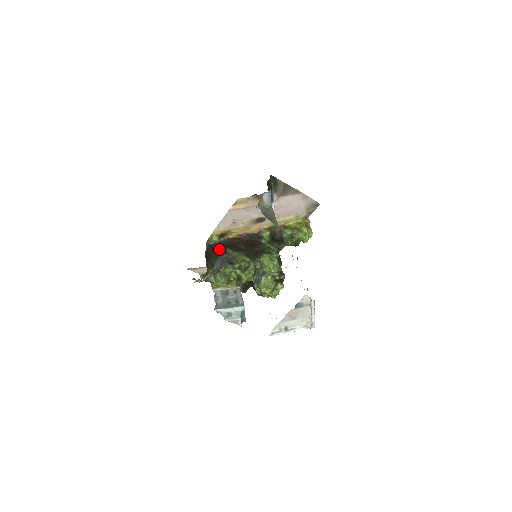
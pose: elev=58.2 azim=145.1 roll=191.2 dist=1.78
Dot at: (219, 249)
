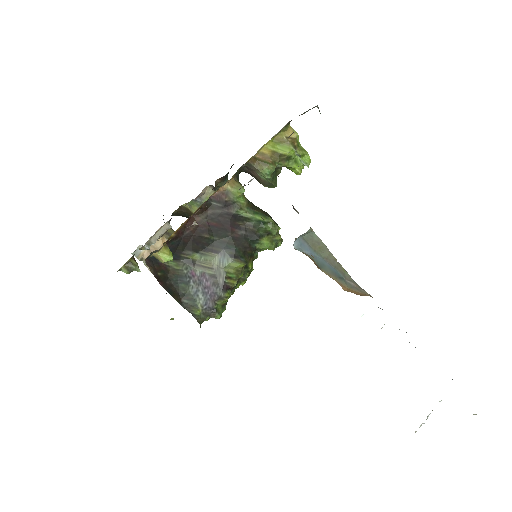
Dot at: occluded
